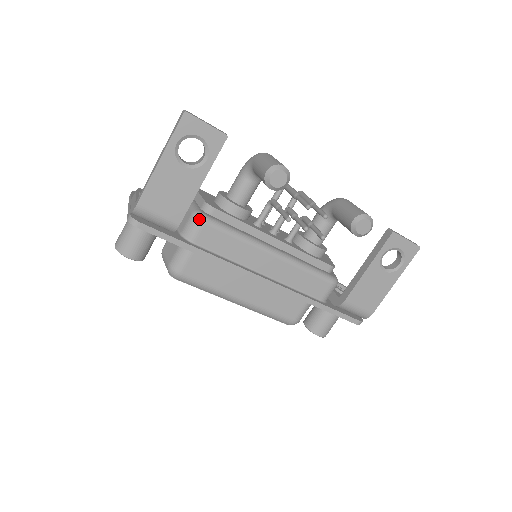
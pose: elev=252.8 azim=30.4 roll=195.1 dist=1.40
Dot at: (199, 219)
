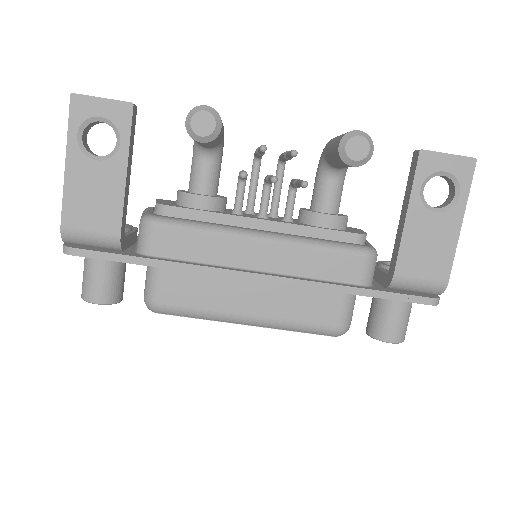
Dot at: (147, 223)
